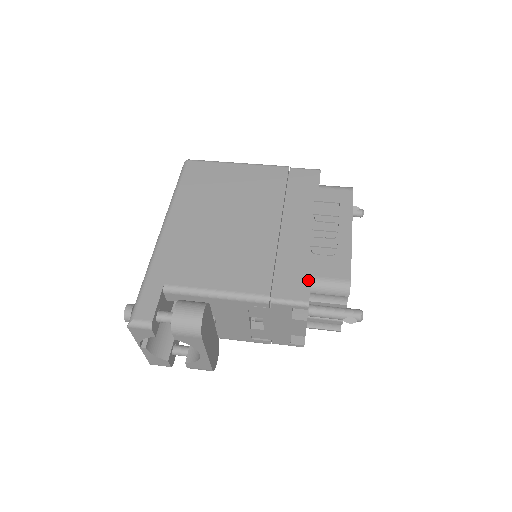
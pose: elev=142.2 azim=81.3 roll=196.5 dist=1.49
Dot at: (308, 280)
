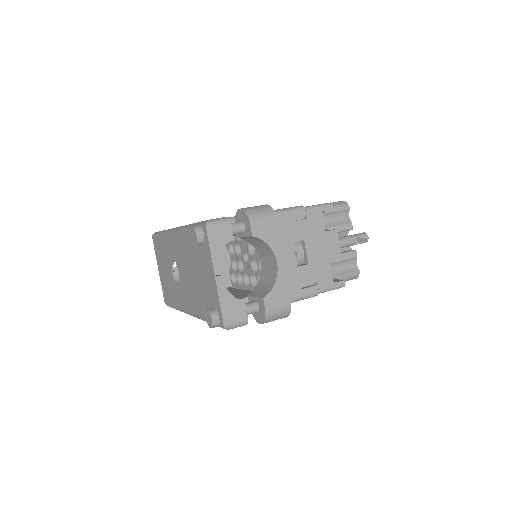
Dot at: occluded
